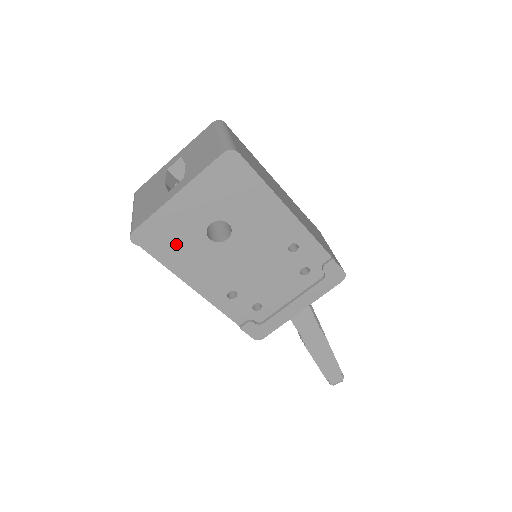
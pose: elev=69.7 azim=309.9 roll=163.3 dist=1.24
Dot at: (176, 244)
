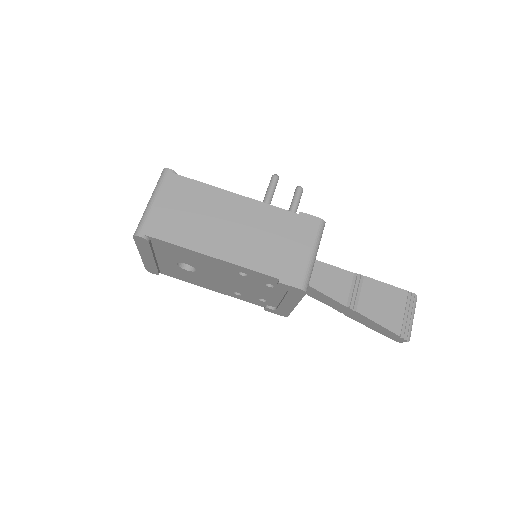
Dot at: (174, 272)
